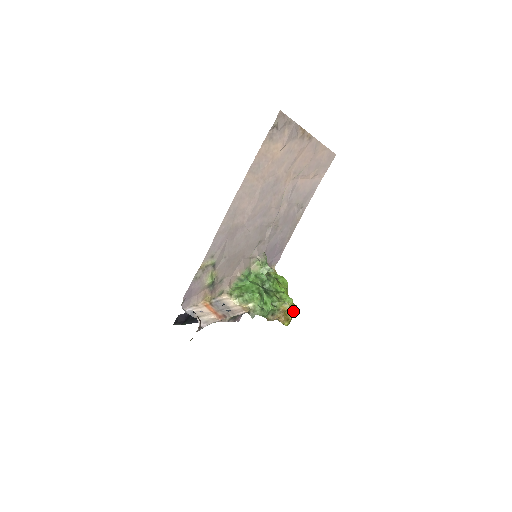
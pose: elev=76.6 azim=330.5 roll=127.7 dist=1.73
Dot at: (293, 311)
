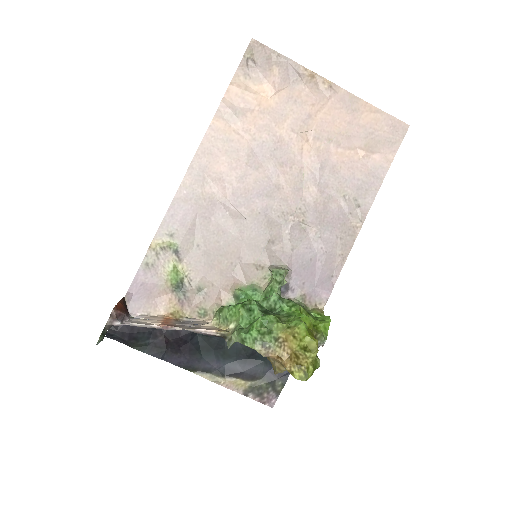
Dot at: (311, 351)
